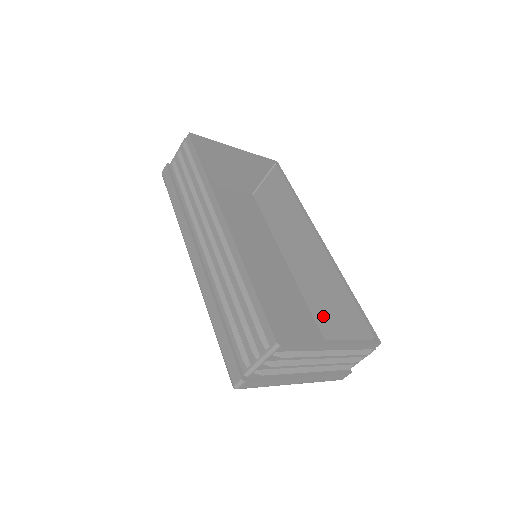
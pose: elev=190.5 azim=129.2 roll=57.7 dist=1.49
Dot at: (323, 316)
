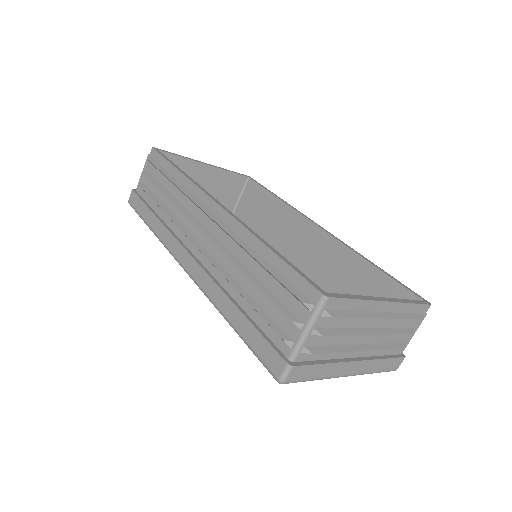
Dot at: occluded
